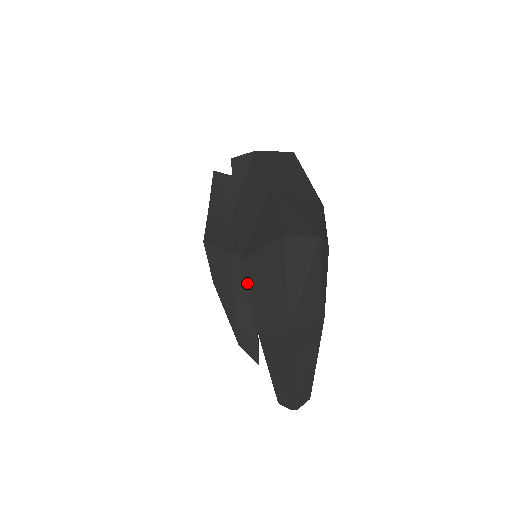
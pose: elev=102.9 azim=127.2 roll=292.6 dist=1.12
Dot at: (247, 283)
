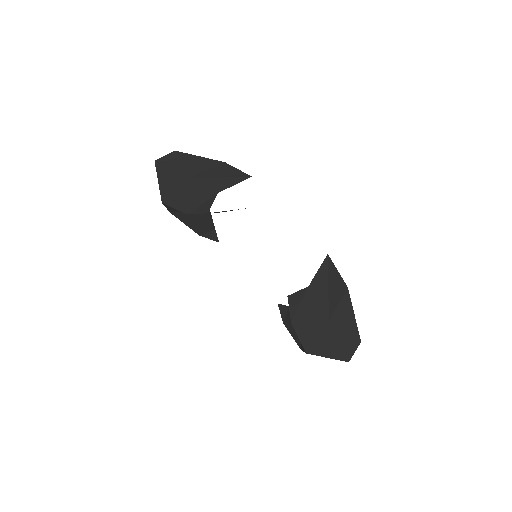
Dot at: occluded
